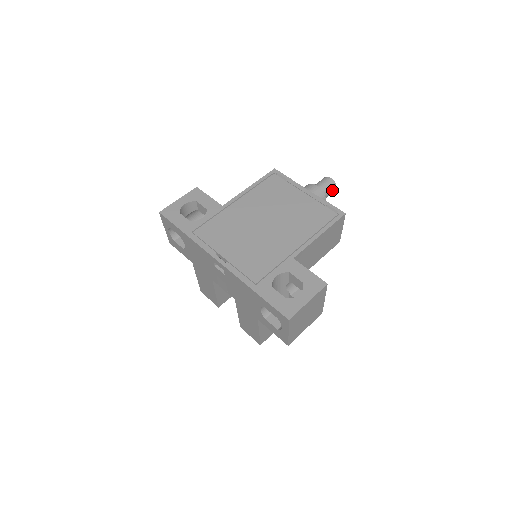
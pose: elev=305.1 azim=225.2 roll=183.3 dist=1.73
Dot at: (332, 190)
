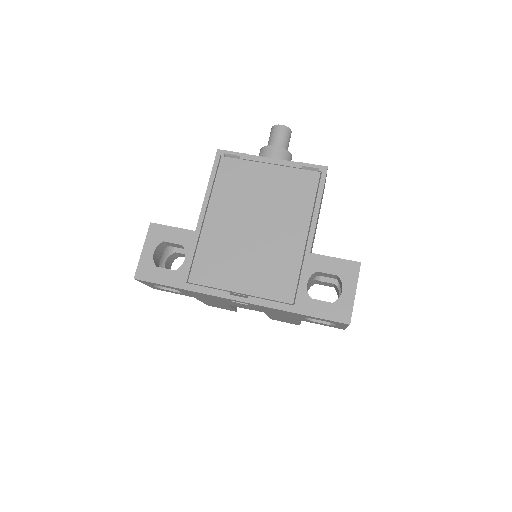
Dot at: (289, 138)
